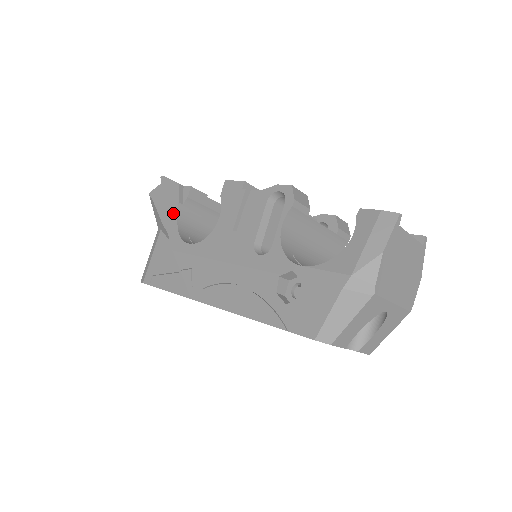
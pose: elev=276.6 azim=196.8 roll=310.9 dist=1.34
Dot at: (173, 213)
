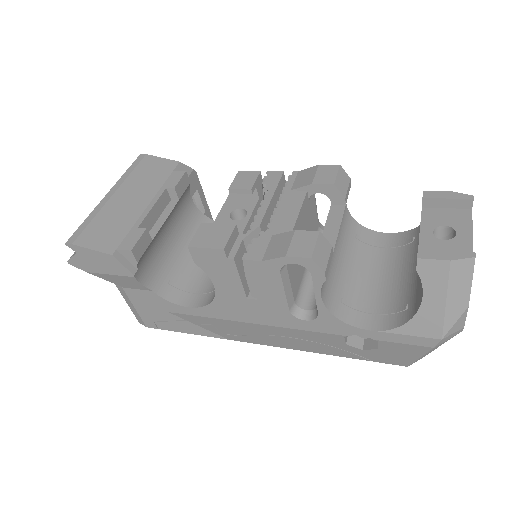
Dot at: (134, 283)
